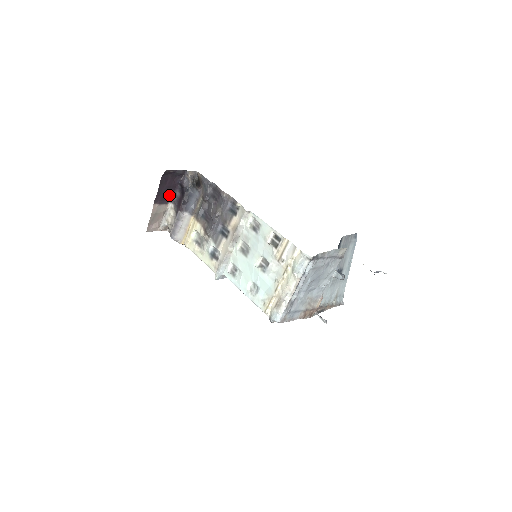
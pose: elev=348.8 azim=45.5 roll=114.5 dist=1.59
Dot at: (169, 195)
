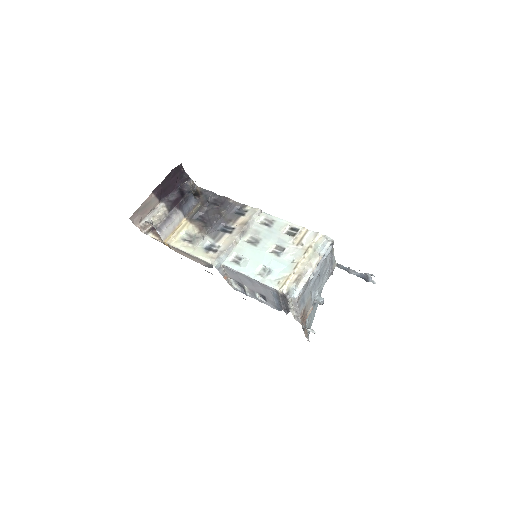
Dot at: (165, 194)
